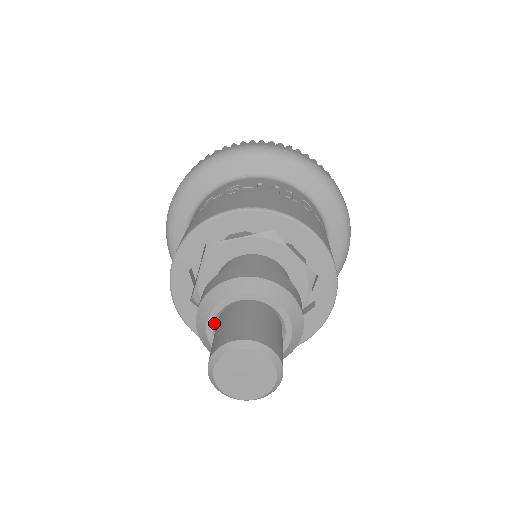
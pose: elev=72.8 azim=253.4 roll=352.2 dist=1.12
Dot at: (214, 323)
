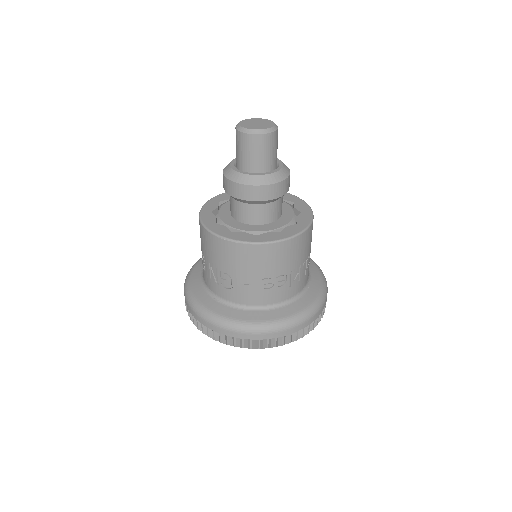
Dot at: (235, 165)
